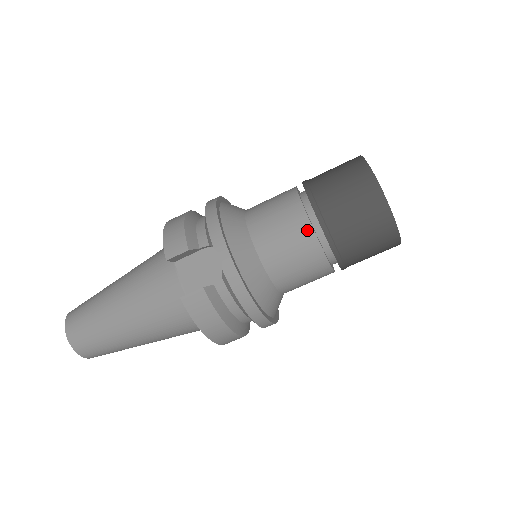
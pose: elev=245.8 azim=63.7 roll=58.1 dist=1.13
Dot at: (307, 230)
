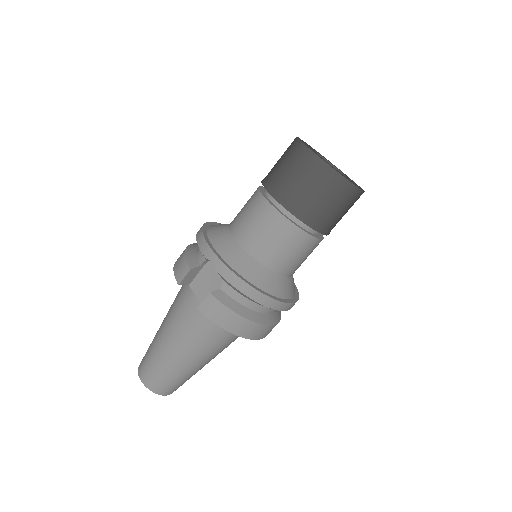
Dot at: (272, 213)
